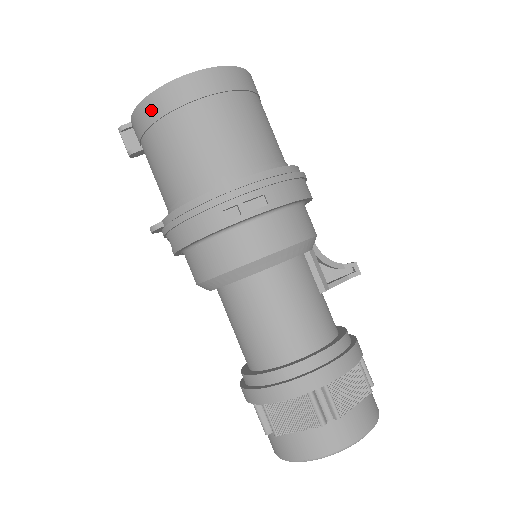
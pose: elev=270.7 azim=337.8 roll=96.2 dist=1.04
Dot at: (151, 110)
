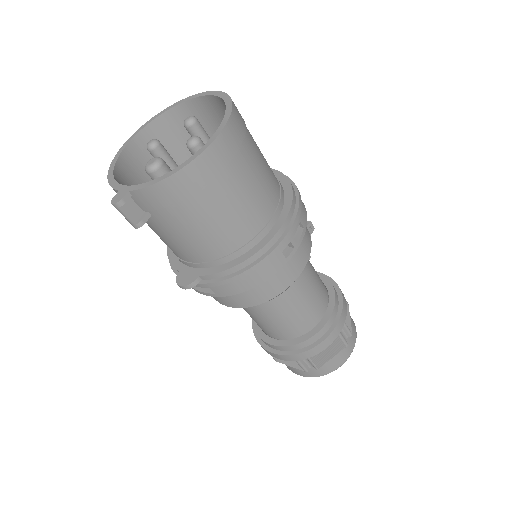
Dot at: (186, 184)
